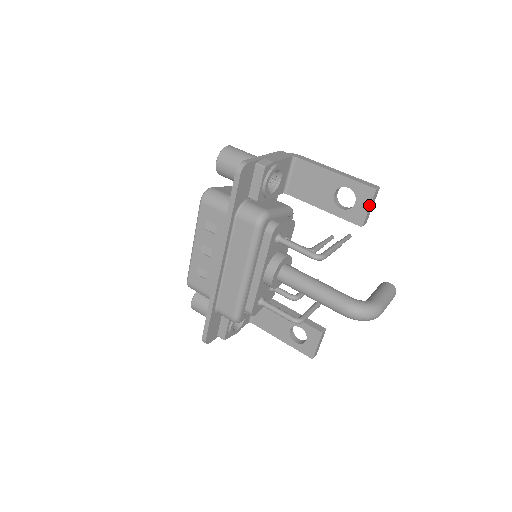
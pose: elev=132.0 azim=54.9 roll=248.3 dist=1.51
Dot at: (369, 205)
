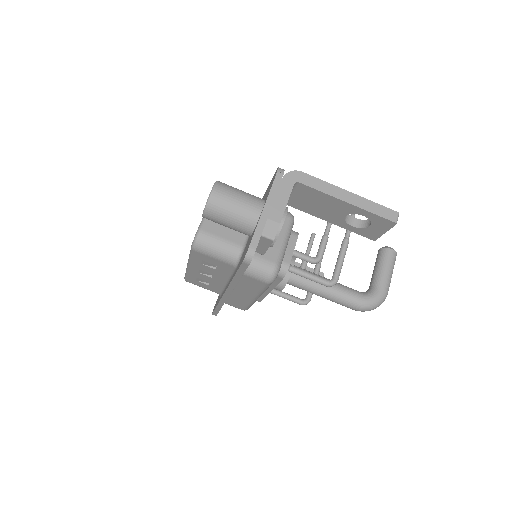
Dot at: (386, 231)
